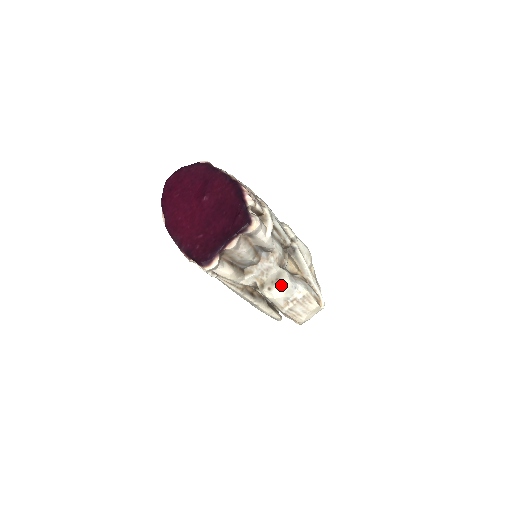
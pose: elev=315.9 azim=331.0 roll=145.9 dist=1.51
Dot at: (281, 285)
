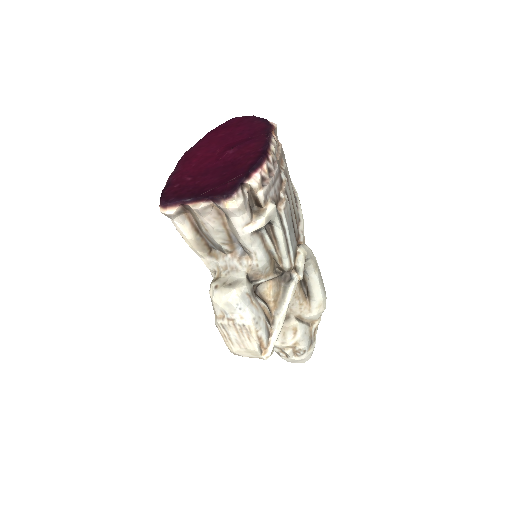
Dot at: (227, 292)
